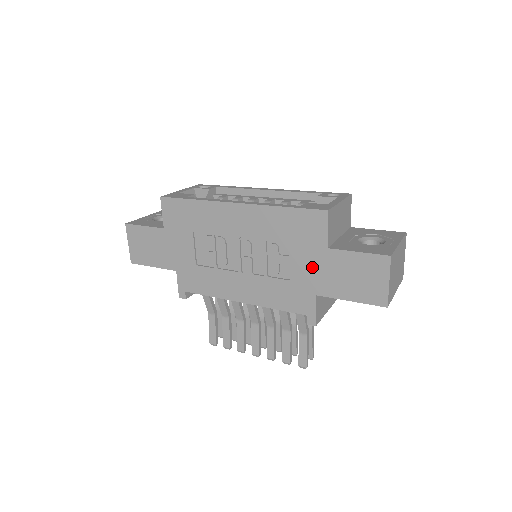
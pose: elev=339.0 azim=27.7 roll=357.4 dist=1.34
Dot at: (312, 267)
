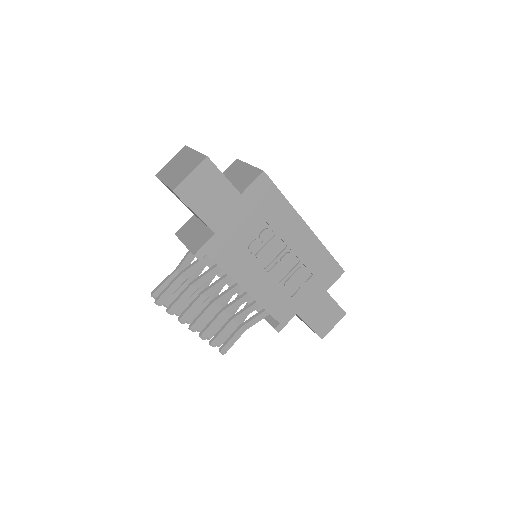
Dot at: (310, 296)
